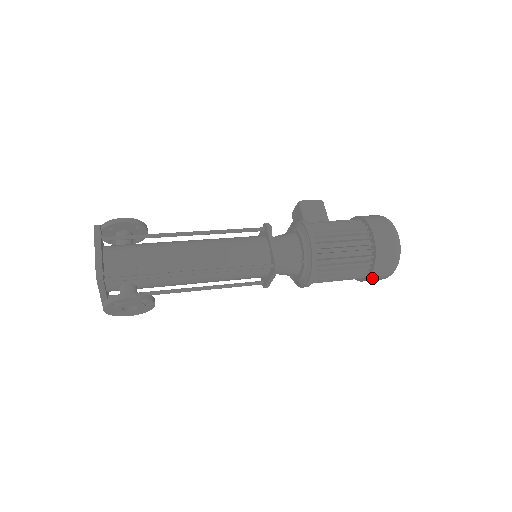
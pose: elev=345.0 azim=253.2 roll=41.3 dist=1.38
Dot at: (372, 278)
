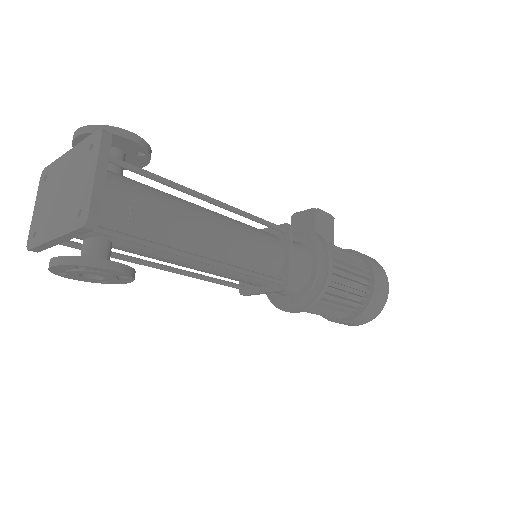
Dot at: (344, 323)
